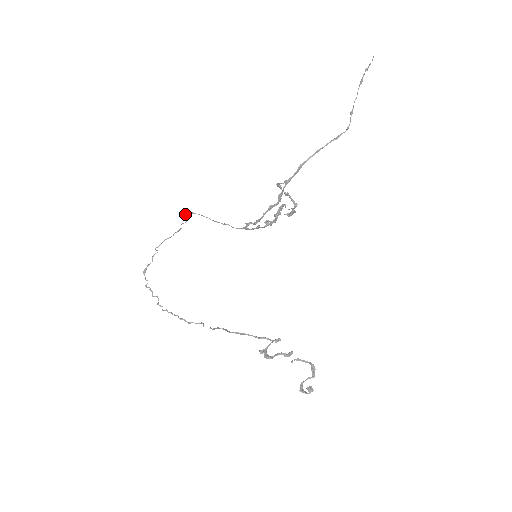
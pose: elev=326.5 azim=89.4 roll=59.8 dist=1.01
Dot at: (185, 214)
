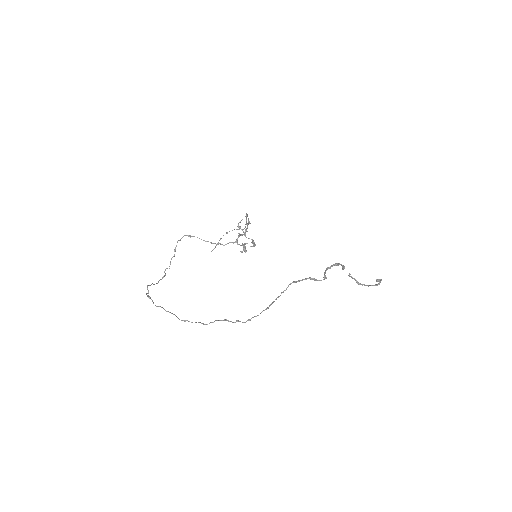
Dot at: occluded
